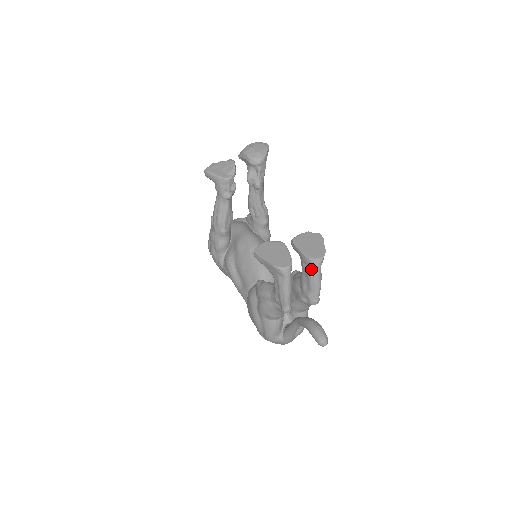
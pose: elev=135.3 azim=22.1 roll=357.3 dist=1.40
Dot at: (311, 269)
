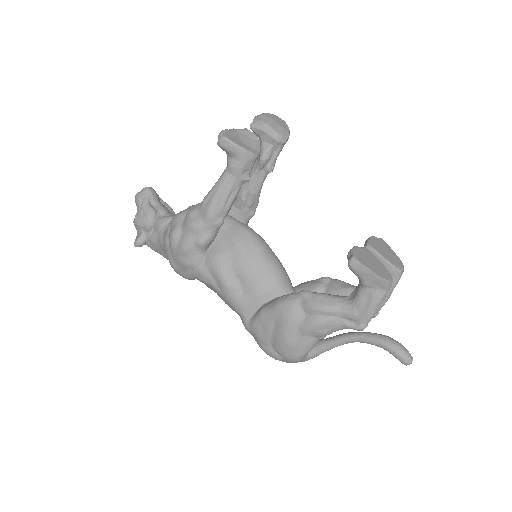
Dot at: occluded
